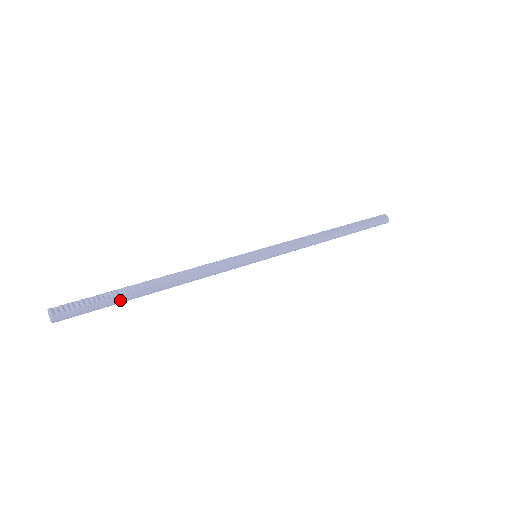
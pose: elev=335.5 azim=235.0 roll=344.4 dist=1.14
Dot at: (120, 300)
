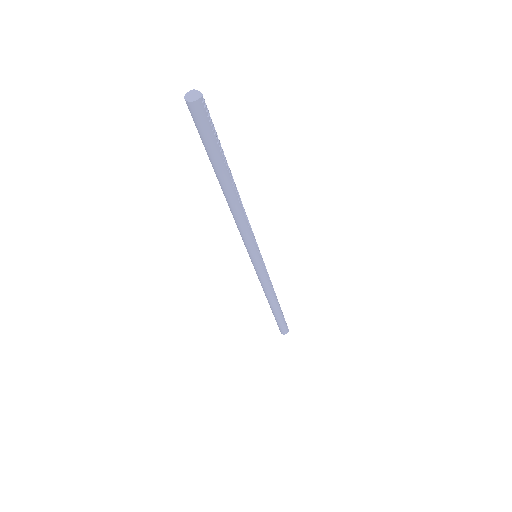
Dot at: (220, 160)
